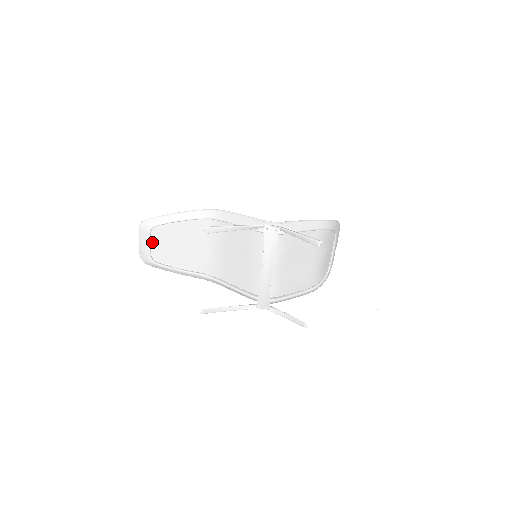
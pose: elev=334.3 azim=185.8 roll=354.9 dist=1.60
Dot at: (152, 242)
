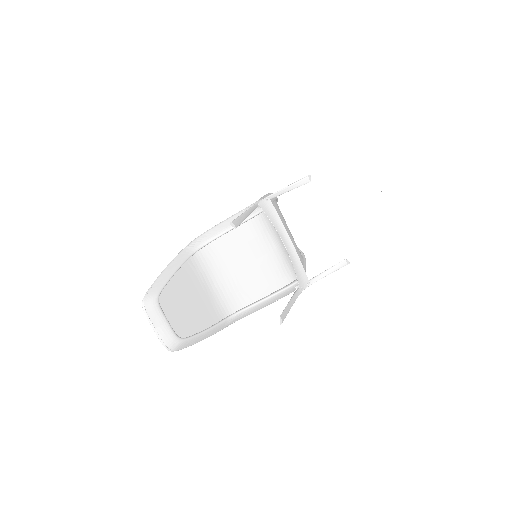
Dot at: (166, 317)
